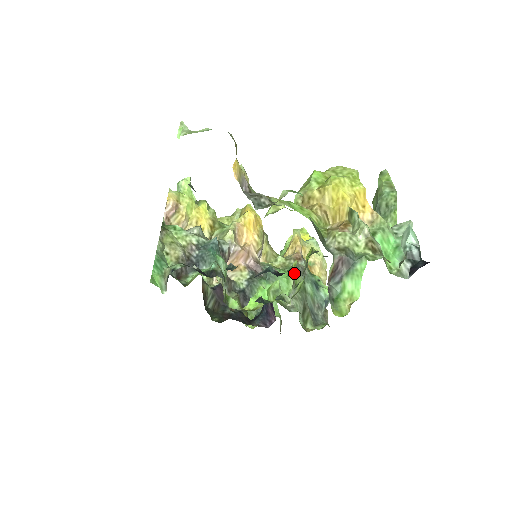
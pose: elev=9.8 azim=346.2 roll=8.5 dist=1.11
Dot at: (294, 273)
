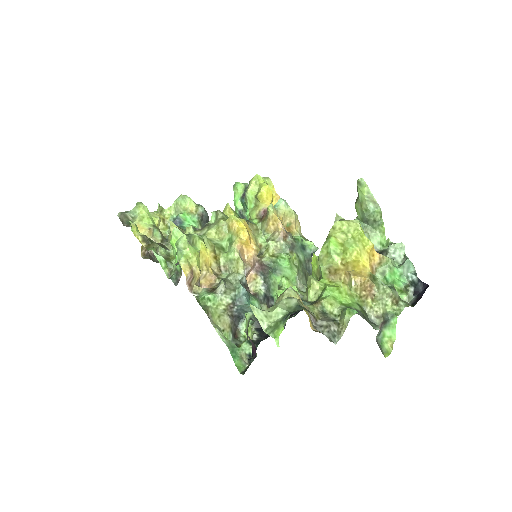
Dot at: occluded
